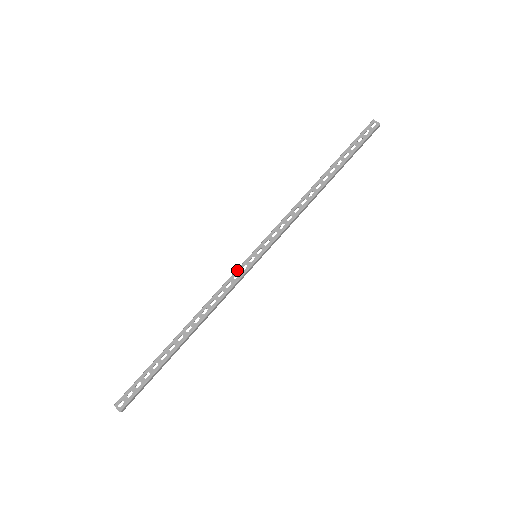
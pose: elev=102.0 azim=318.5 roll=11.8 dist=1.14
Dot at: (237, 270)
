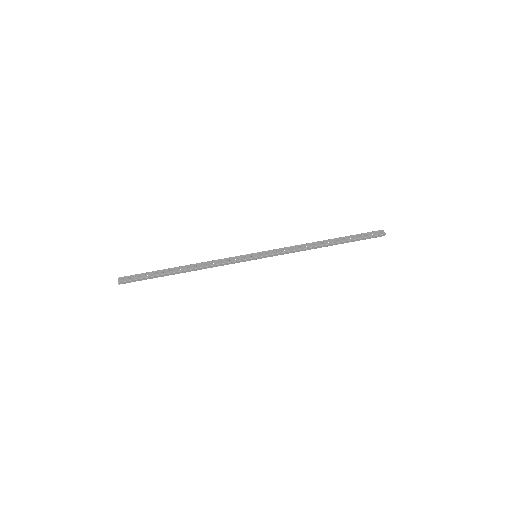
Dot at: (239, 256)
